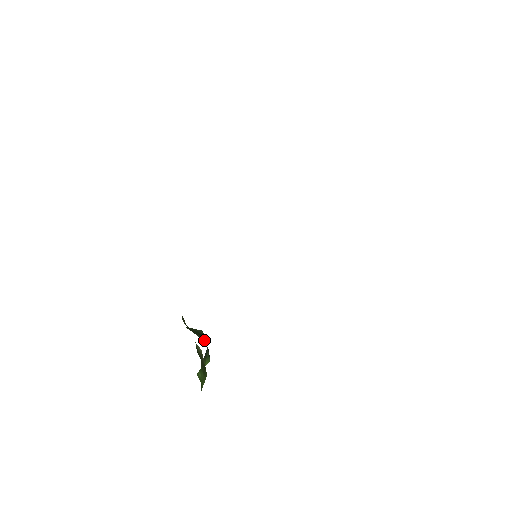
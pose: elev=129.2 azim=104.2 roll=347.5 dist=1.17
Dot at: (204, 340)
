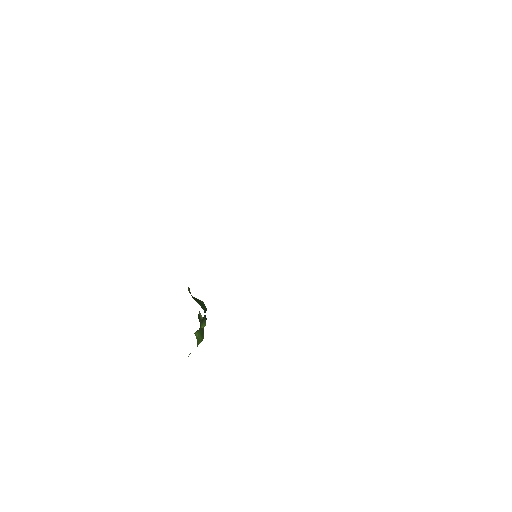
Dot at: (202, 308)
